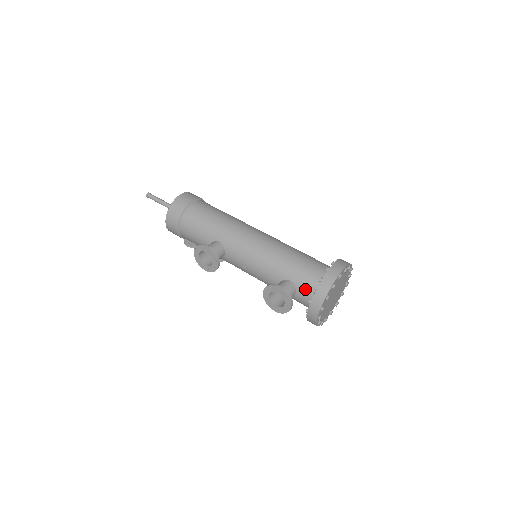
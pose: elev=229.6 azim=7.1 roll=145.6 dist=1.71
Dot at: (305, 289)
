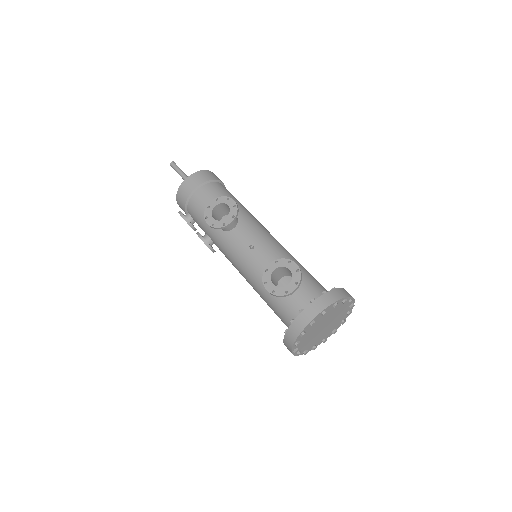
Dot at: (309, 292)
